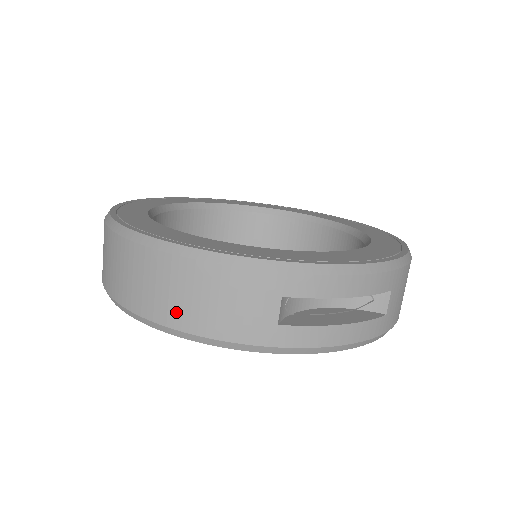
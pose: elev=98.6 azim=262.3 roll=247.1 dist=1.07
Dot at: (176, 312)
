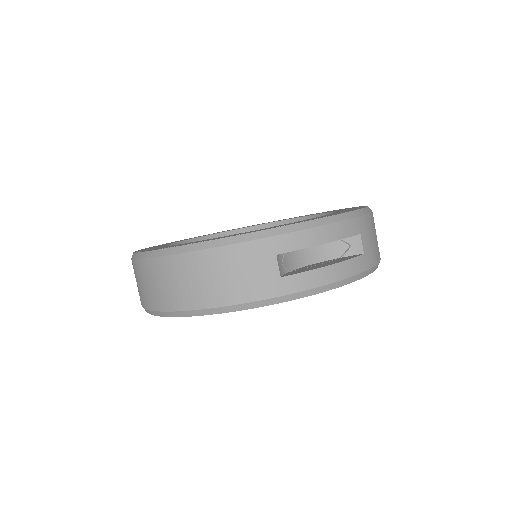
Dot at: (204, 295)
